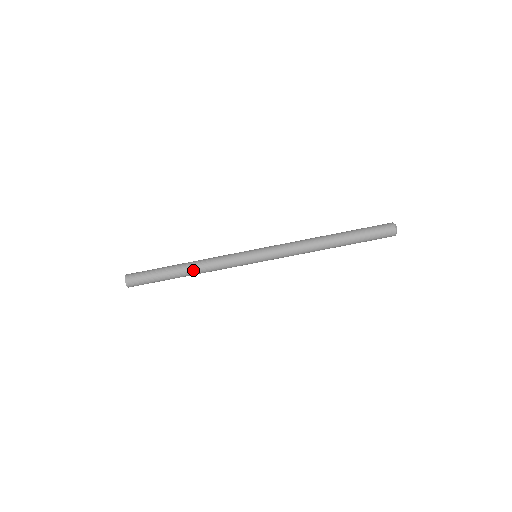
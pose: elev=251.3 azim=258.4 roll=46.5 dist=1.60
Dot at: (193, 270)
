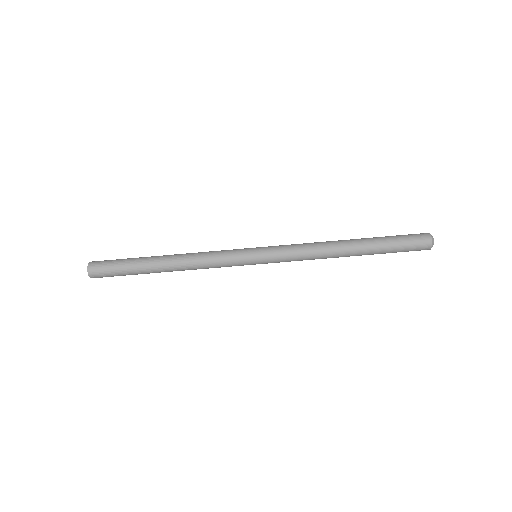
Dot at: (176, 269)
